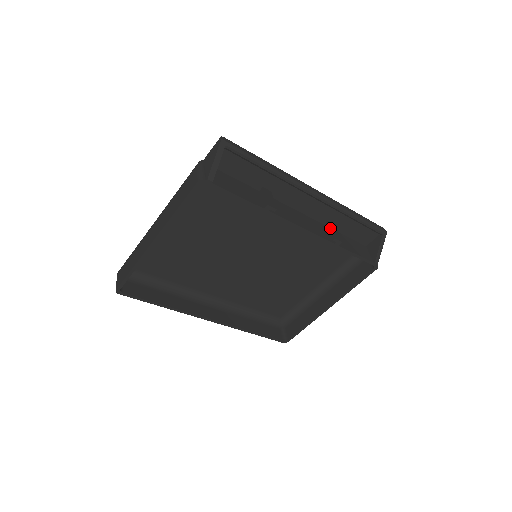
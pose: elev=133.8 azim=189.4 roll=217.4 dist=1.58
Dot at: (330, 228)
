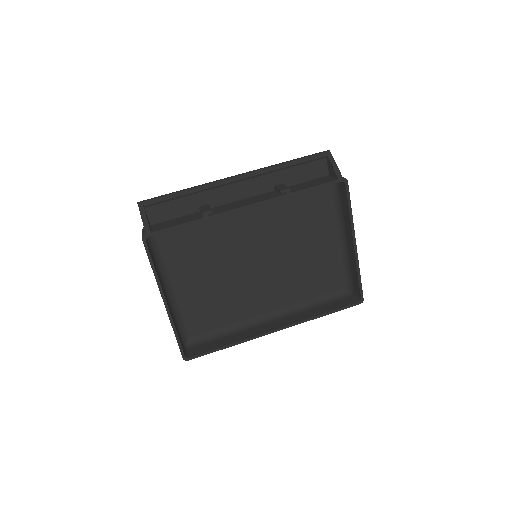
Dot at: (276, 188)
